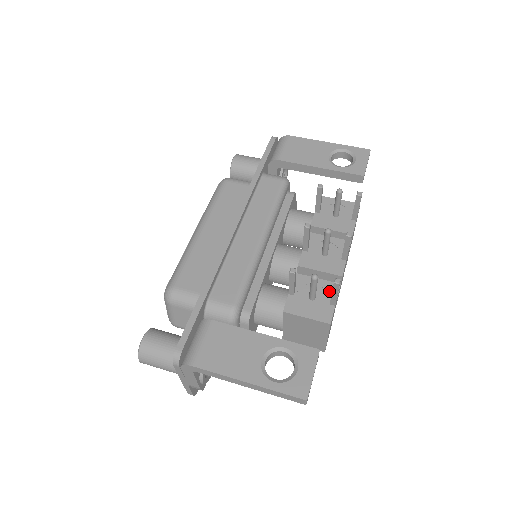
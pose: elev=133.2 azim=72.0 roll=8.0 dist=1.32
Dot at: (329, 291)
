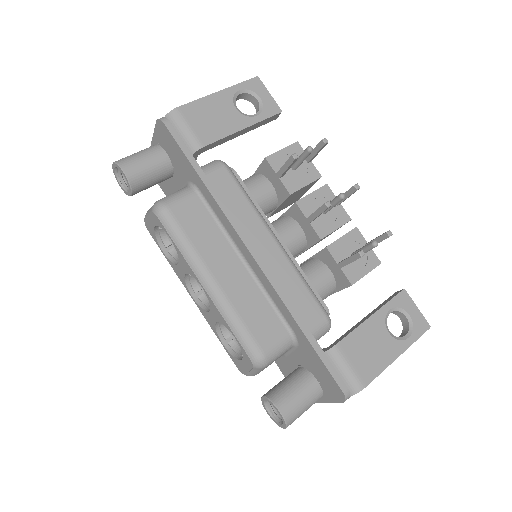
Dot at: (357, 240)
